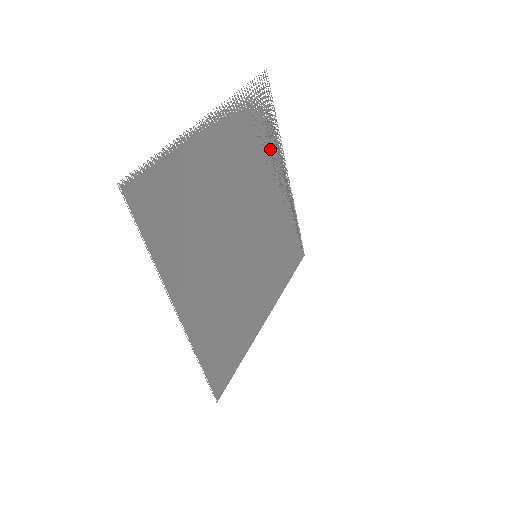
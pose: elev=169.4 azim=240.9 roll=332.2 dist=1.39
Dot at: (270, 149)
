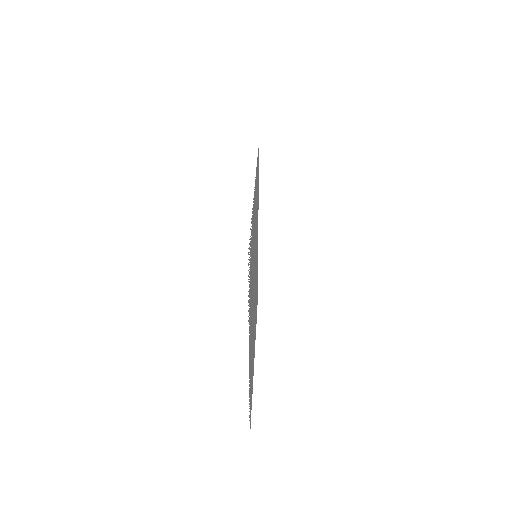
Dot at: (252, 236)
